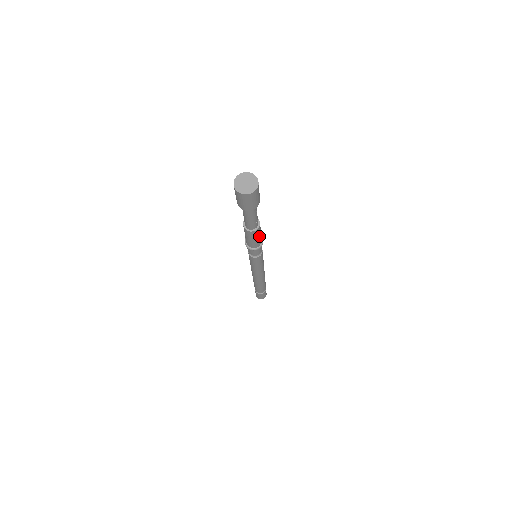
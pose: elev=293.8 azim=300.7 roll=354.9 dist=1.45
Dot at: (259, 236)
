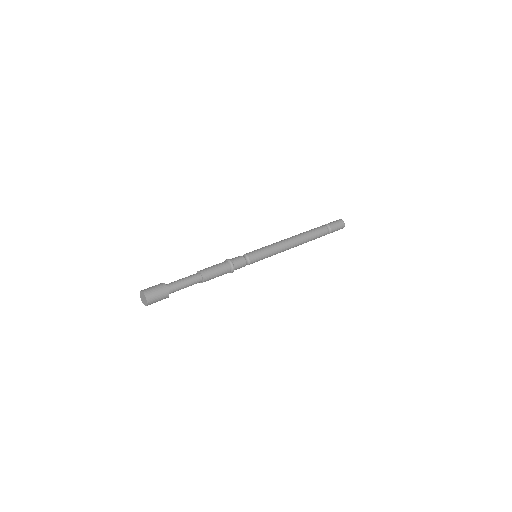
Dot at: (215, 277)
